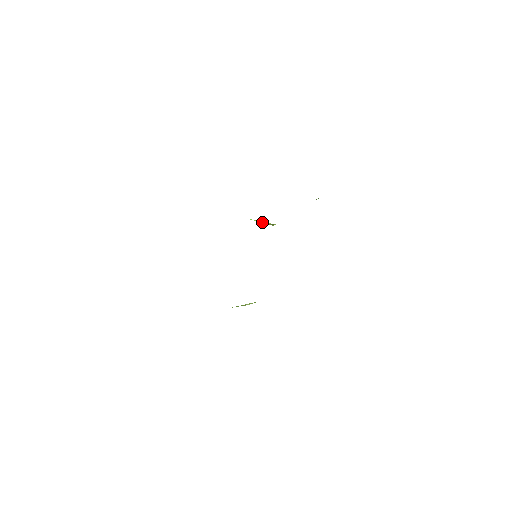
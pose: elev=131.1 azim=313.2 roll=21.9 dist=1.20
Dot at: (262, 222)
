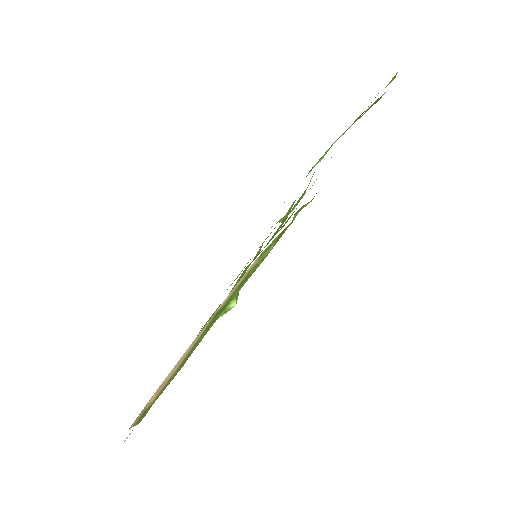
Dot at: (276, 223)
